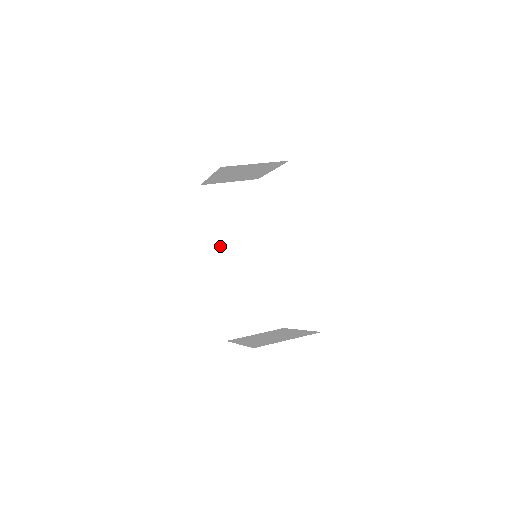
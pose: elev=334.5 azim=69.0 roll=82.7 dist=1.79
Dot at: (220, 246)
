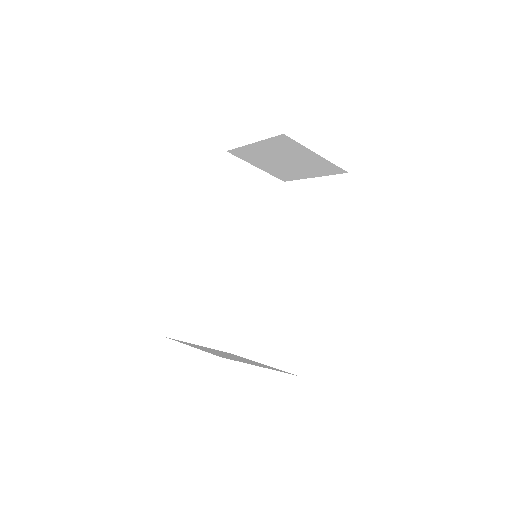
Dot at: (213, 227)
